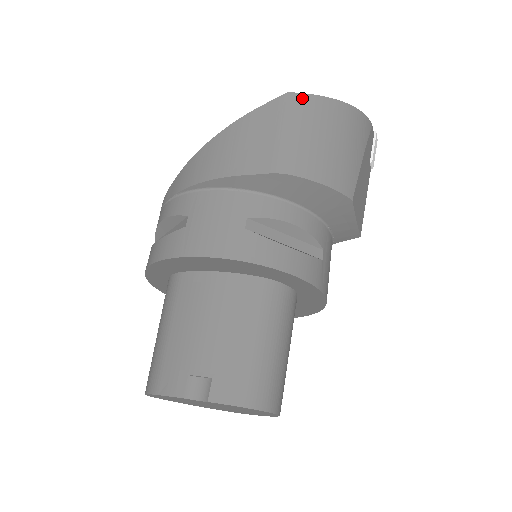
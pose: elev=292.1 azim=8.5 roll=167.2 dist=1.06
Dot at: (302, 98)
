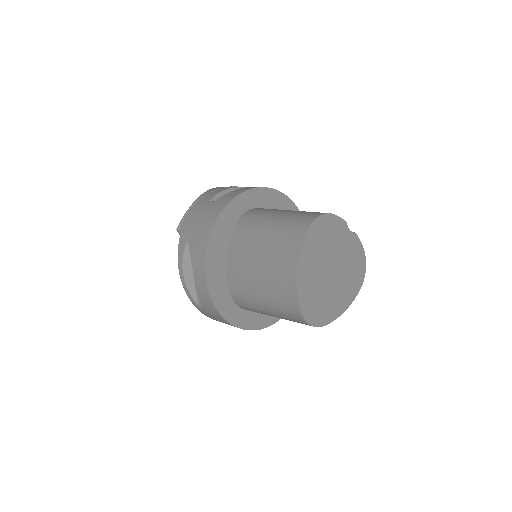
Dot at: occluded
